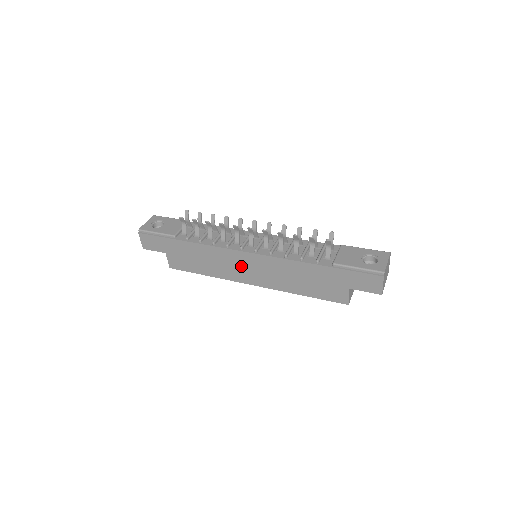
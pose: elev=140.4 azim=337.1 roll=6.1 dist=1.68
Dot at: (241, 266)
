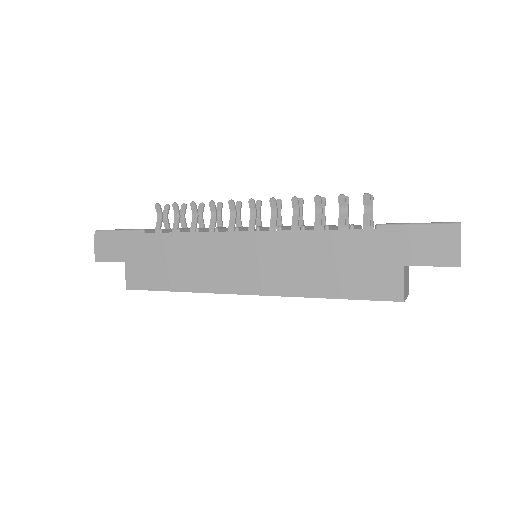
Dot at: (233, 260)
